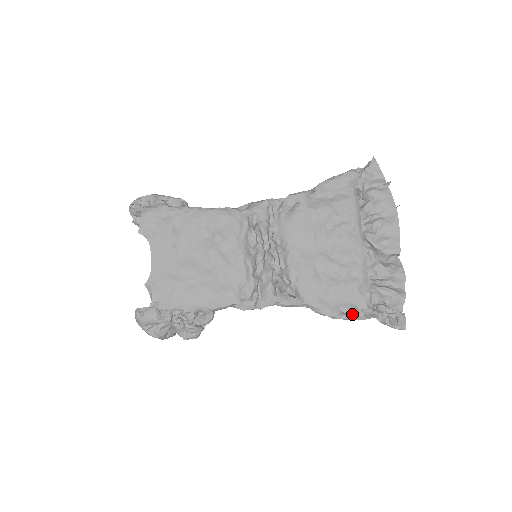
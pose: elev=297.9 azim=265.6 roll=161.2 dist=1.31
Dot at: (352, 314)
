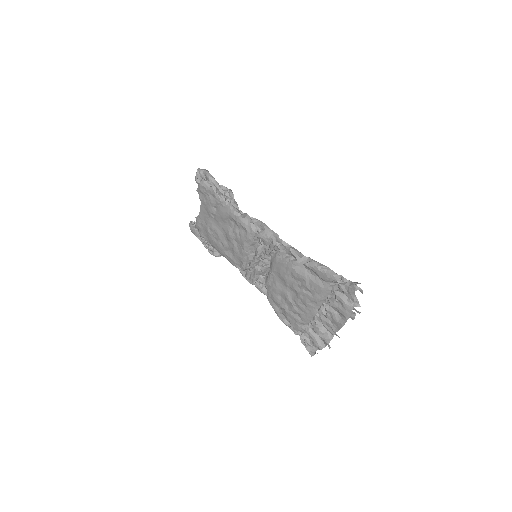
Dot at: (288, 326)
